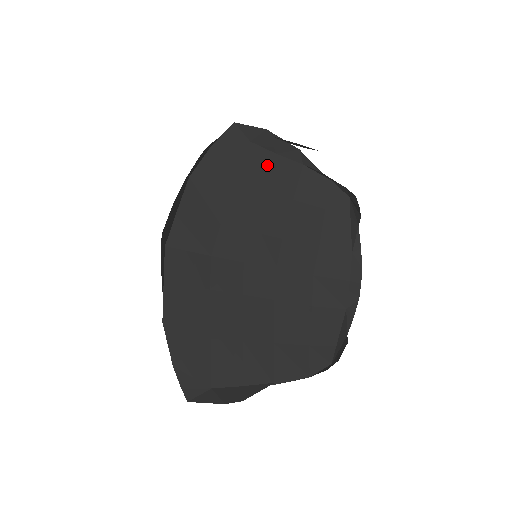
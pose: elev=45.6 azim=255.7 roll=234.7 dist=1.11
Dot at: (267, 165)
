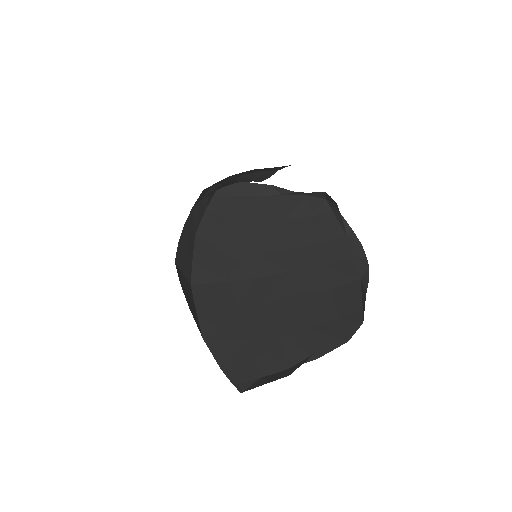
Dot at: (253, 206)
